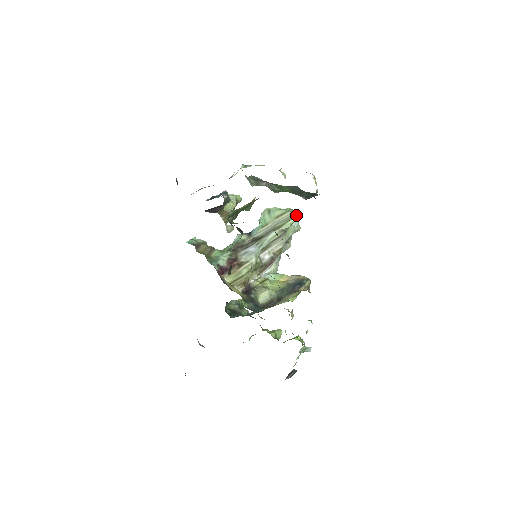
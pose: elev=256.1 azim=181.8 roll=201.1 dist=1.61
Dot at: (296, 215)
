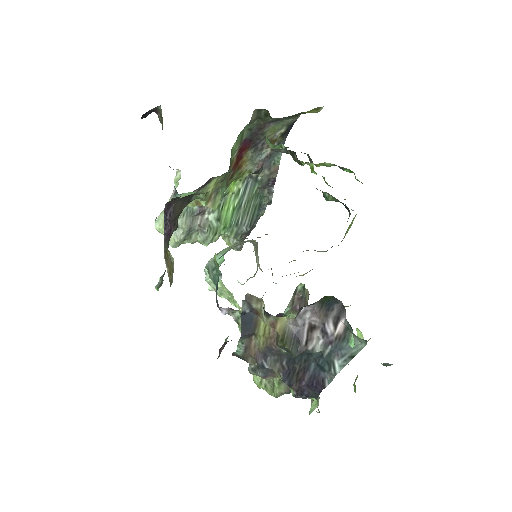
Dot at: (252, 239)
